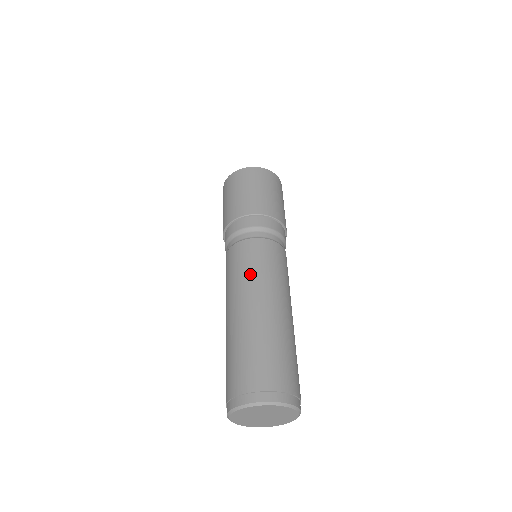
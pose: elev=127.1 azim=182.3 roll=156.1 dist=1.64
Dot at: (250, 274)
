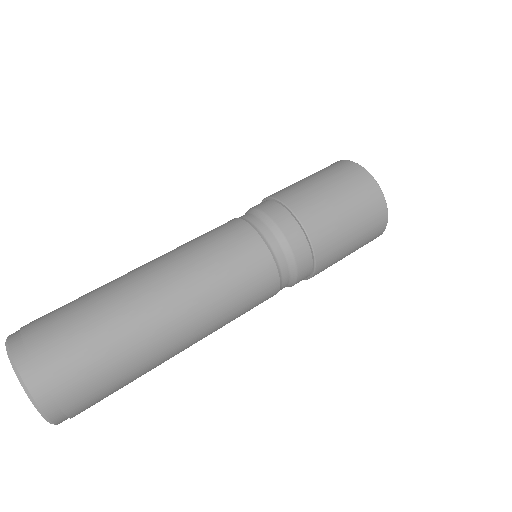
Dot at: occluded
